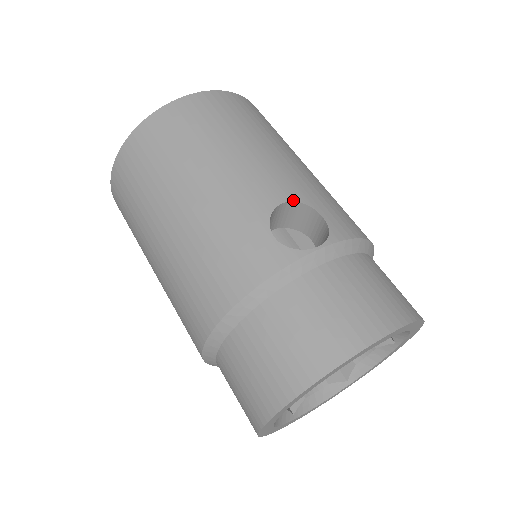
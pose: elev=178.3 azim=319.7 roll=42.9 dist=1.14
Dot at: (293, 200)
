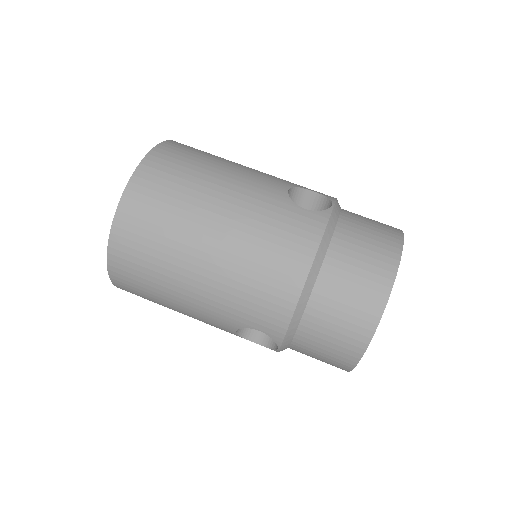
Dot at: (291, 187)
